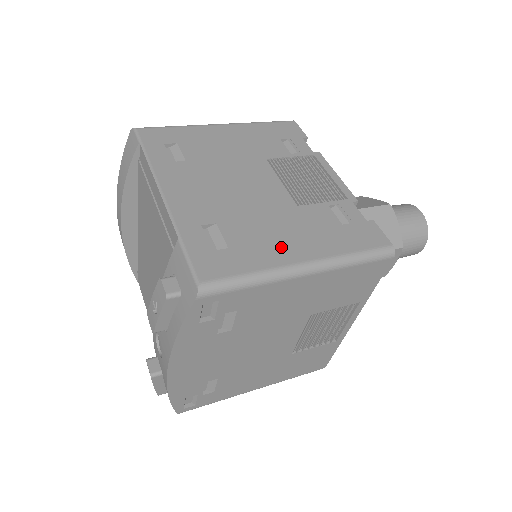
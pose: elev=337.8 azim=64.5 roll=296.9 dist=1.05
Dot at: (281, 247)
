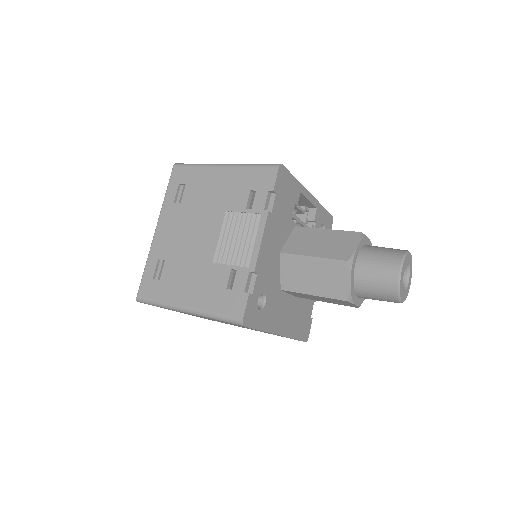
Dot at: (182, 291)
